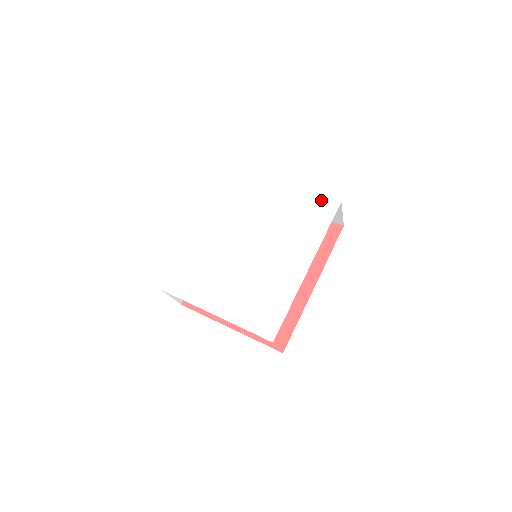
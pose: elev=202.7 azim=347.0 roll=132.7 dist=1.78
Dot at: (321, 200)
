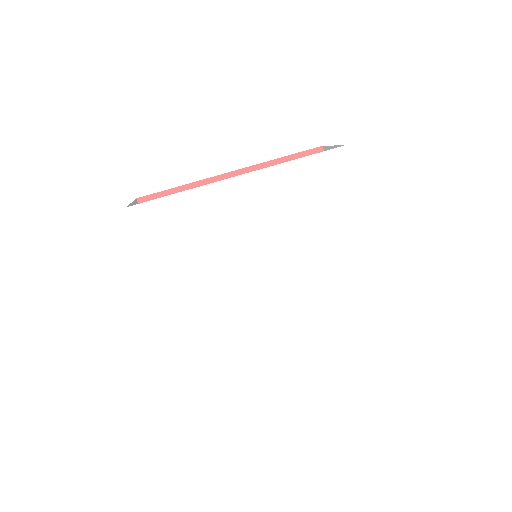
Dot at: (368, 295)
